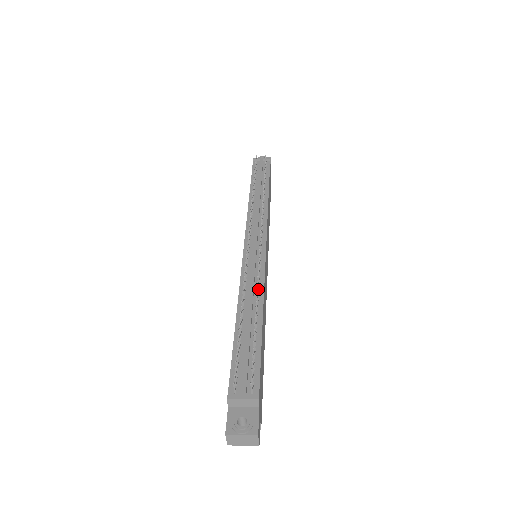
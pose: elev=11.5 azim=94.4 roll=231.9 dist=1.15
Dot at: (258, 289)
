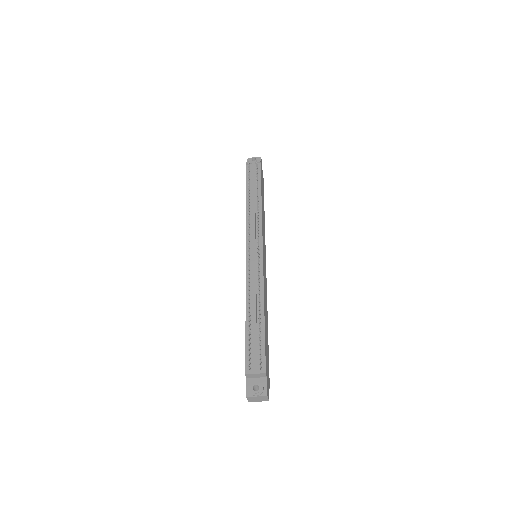
Dot at: (259, 288)
